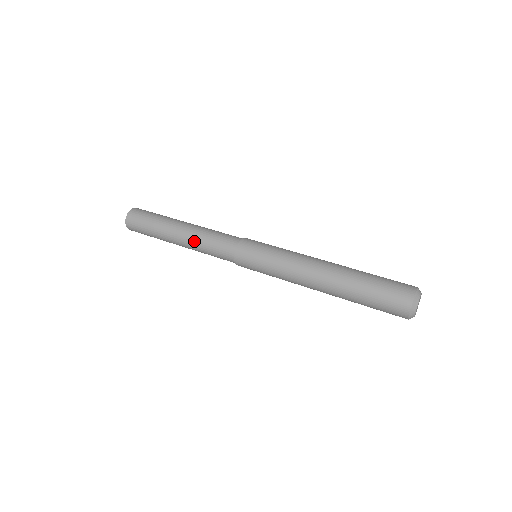
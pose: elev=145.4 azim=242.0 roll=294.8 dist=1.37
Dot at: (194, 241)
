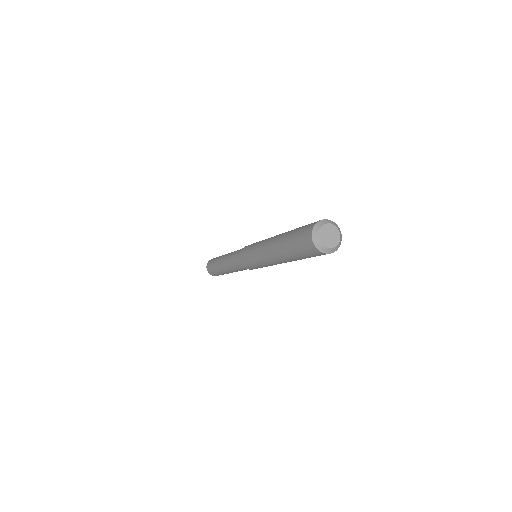
Dot at: (228, 266)
